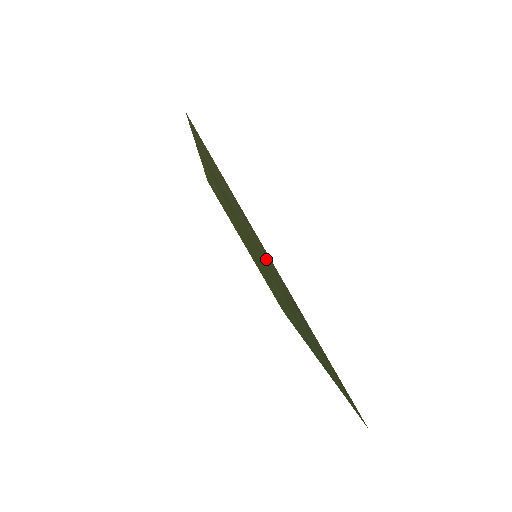
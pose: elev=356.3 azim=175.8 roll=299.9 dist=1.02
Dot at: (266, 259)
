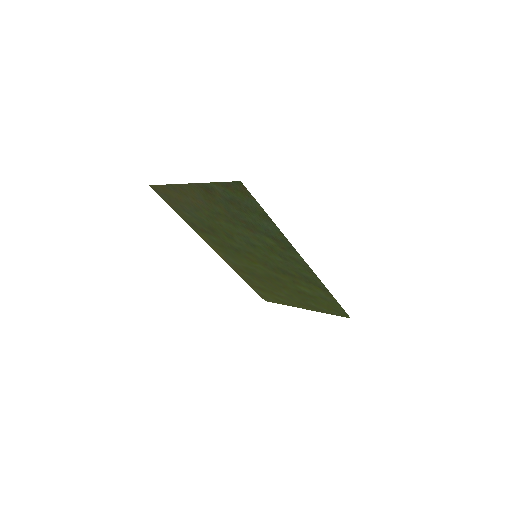
Dot at: (203, 202)
